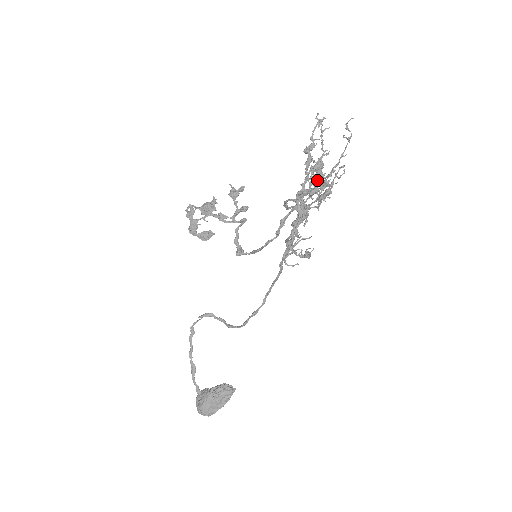
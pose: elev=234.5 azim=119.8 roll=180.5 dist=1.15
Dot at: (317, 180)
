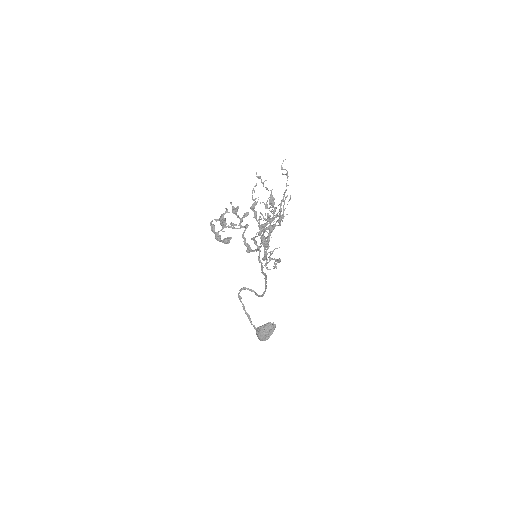
Dot at: occluded
